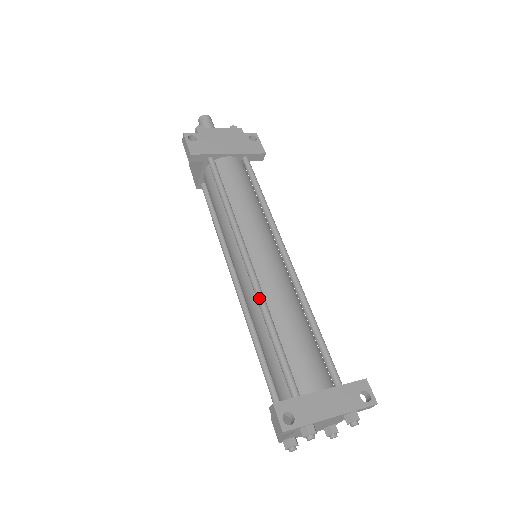
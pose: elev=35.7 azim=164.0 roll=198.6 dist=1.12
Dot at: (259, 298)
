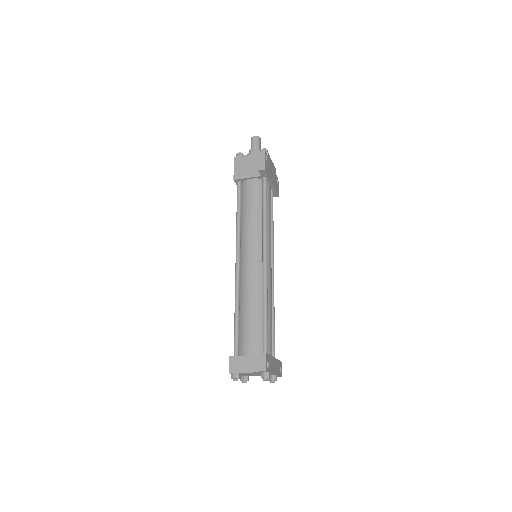
Dot at: (266, 288)
